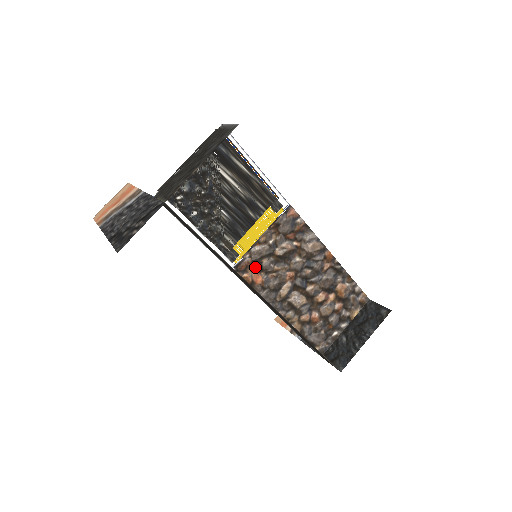
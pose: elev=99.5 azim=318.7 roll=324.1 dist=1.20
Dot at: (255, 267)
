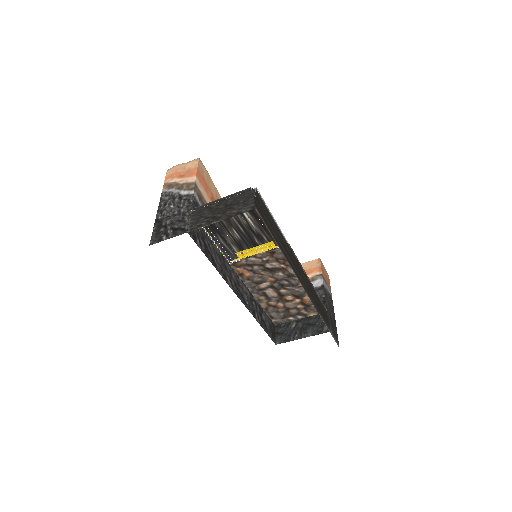
Dot at: (247, 267)
